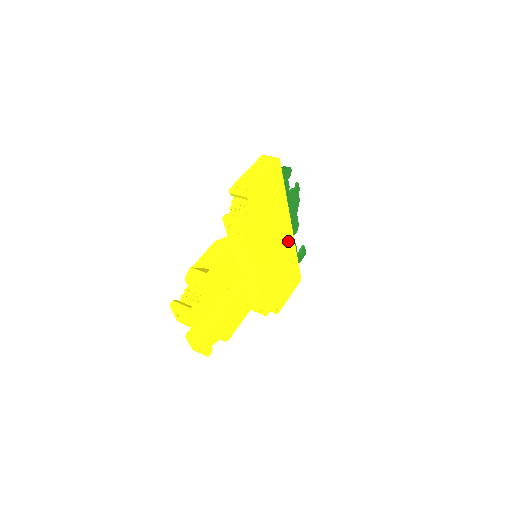
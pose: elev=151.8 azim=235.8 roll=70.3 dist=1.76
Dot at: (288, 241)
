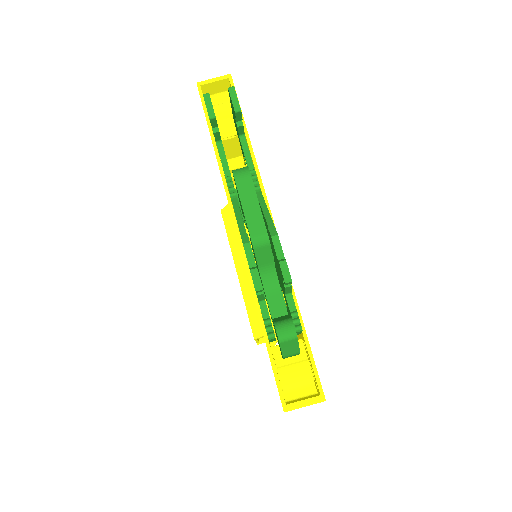
Dot at: occluded
